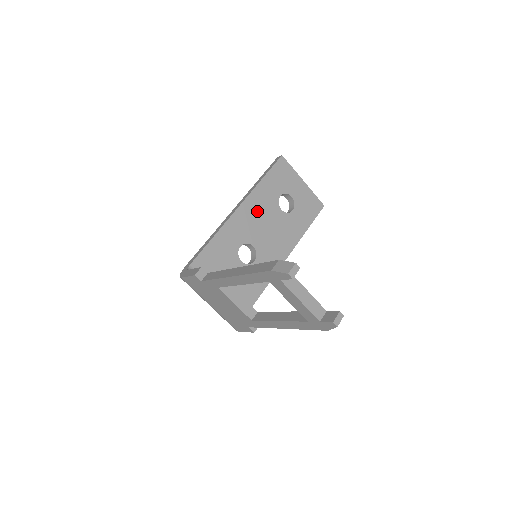
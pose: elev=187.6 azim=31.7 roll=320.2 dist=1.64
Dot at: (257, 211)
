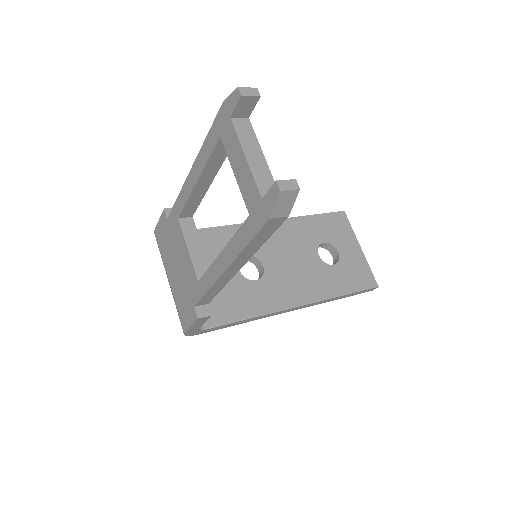
Dot at: (287, 238)
